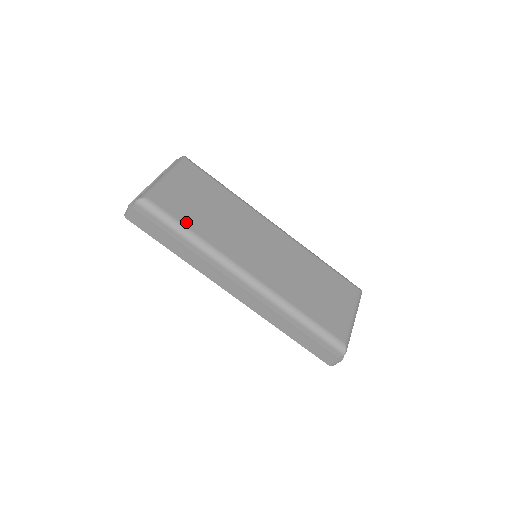
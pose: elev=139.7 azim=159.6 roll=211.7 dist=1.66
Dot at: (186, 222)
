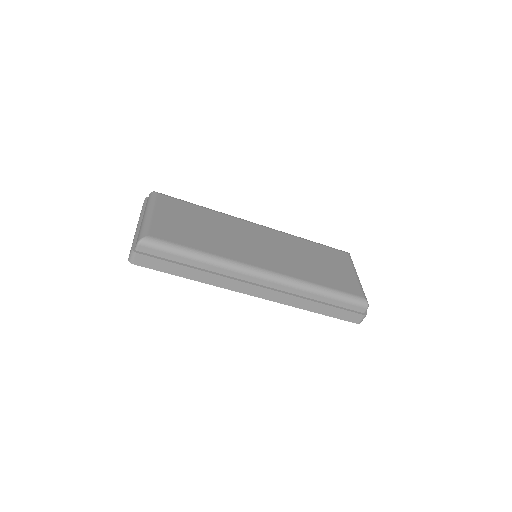
Dot at: (191, 245)
